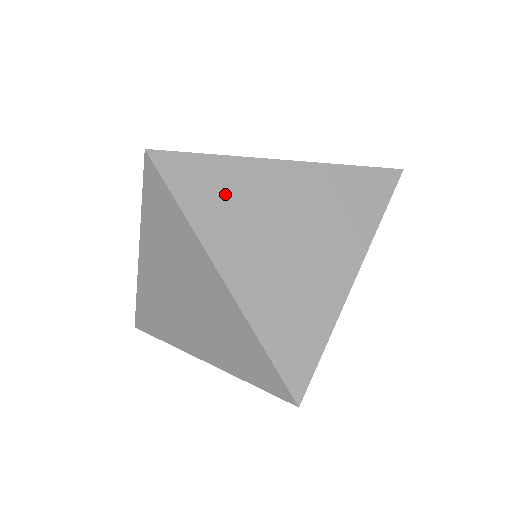
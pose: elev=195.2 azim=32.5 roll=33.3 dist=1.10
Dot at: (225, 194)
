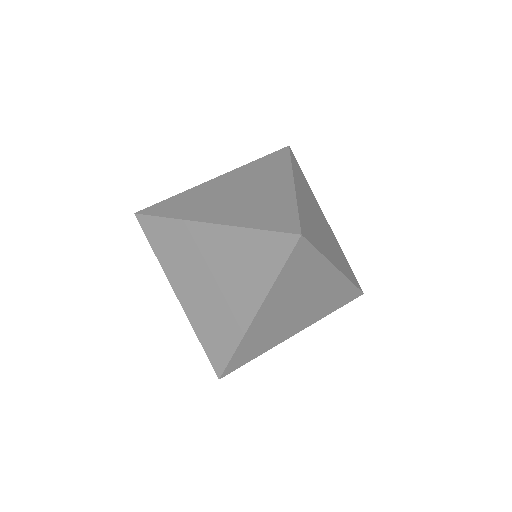
Dot at: (305, 185)
